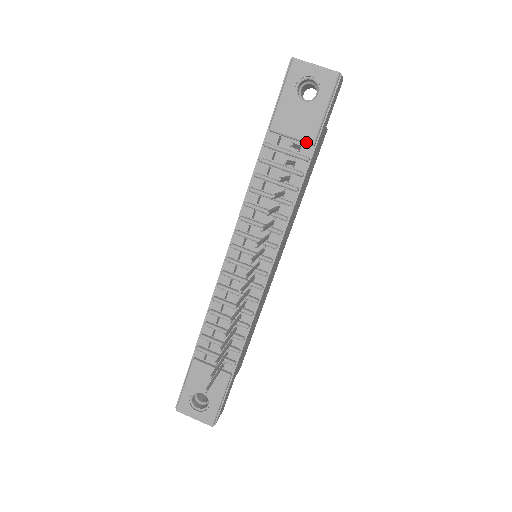
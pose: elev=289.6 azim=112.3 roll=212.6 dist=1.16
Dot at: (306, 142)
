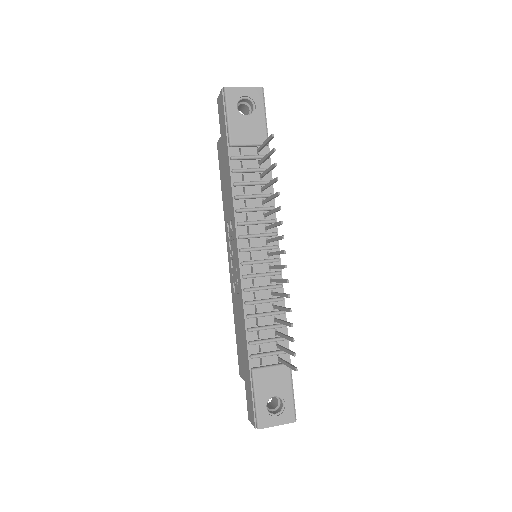
Dot at: occluded
